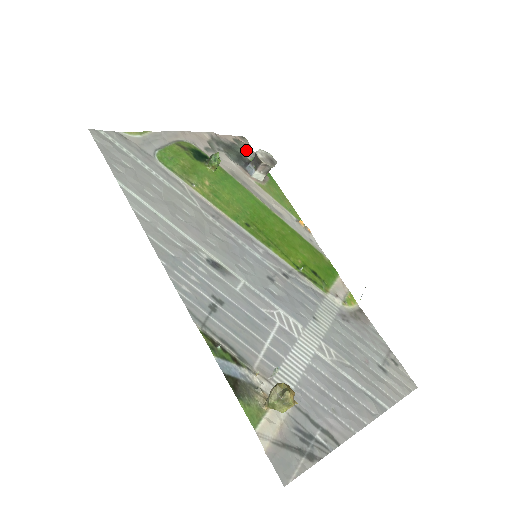
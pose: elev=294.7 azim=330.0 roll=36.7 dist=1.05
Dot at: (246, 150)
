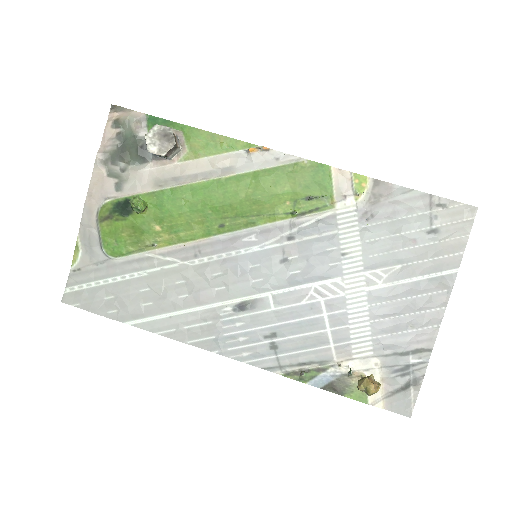
Dot at: (133, 128)
